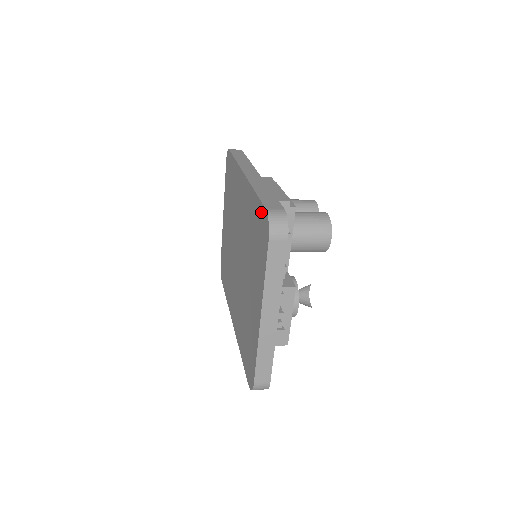
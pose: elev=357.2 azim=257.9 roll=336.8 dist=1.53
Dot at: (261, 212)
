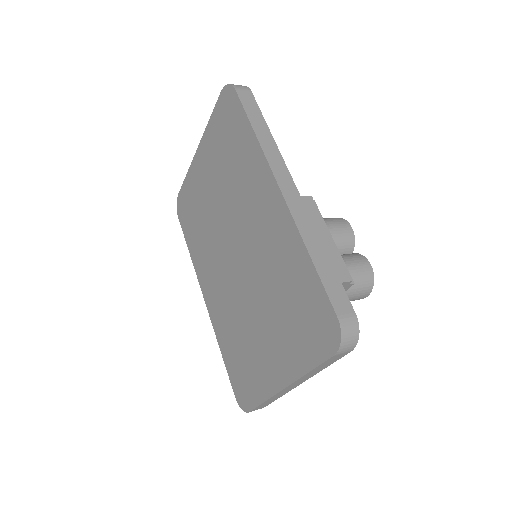
Dot at: (323, 304)
